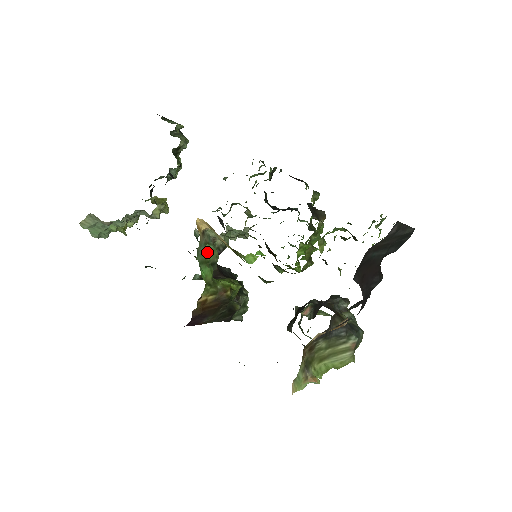
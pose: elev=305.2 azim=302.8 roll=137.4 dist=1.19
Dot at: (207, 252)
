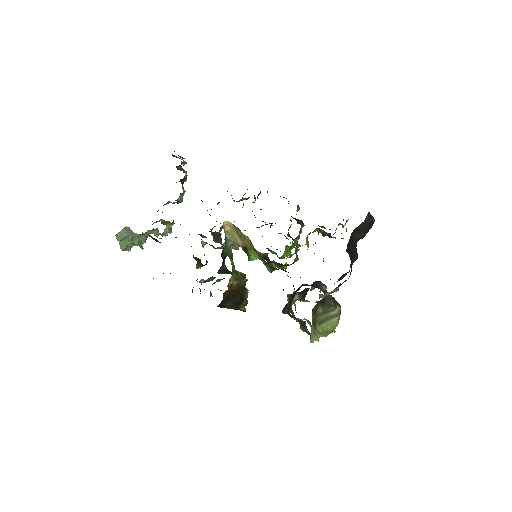
Dot at: (228, 249)
